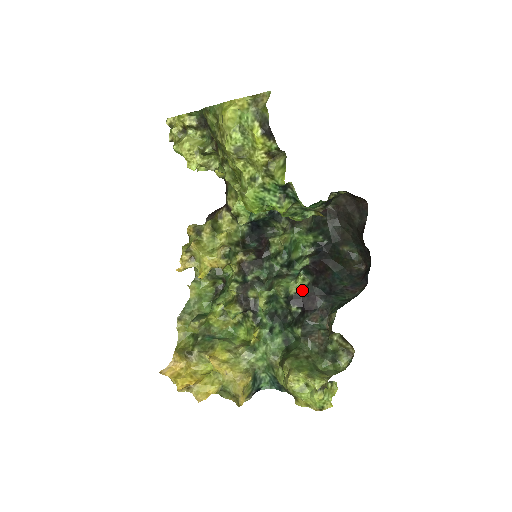
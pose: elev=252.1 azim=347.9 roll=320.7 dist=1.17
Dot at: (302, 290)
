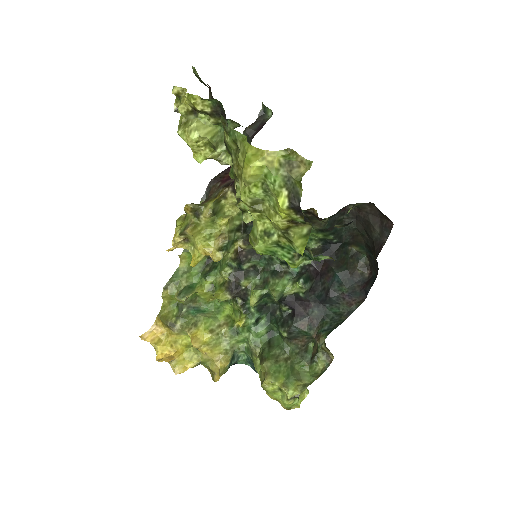
Dot at: (297, 294)
